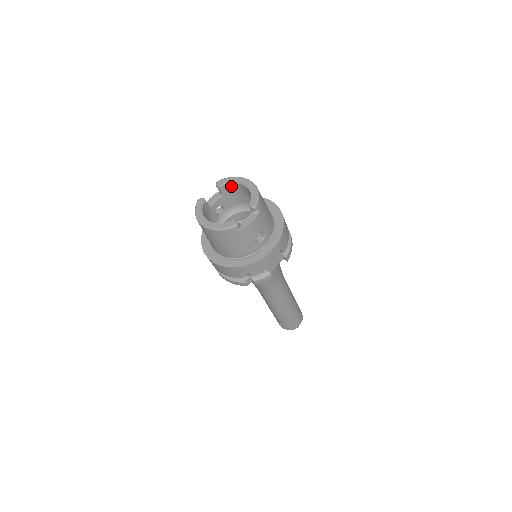
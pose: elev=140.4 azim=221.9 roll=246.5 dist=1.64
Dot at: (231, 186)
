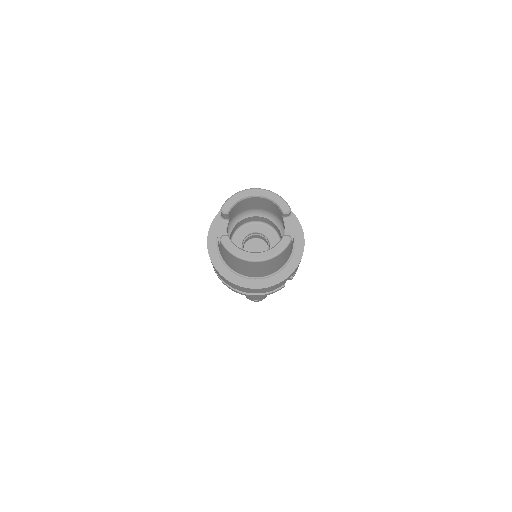
Dot at: (237, 205)
